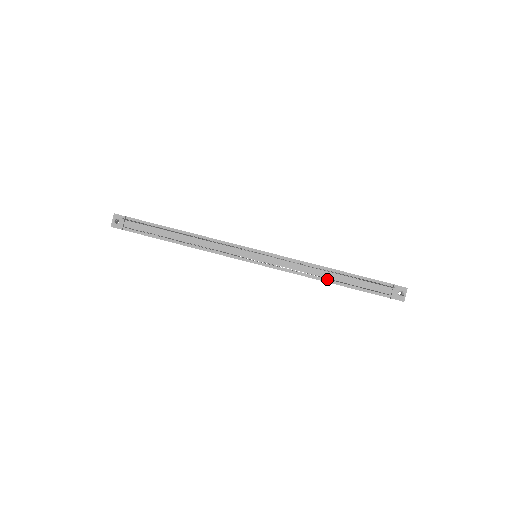
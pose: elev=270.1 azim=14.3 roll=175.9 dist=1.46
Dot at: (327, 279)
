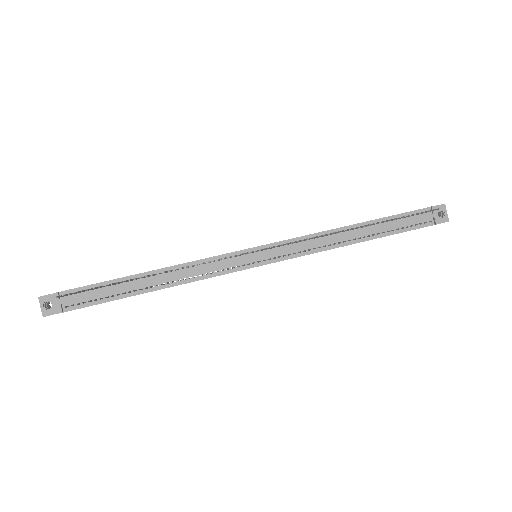
Dot at: (356, 239)
